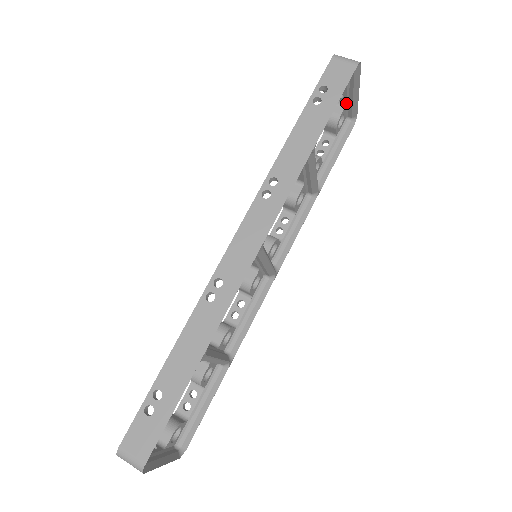
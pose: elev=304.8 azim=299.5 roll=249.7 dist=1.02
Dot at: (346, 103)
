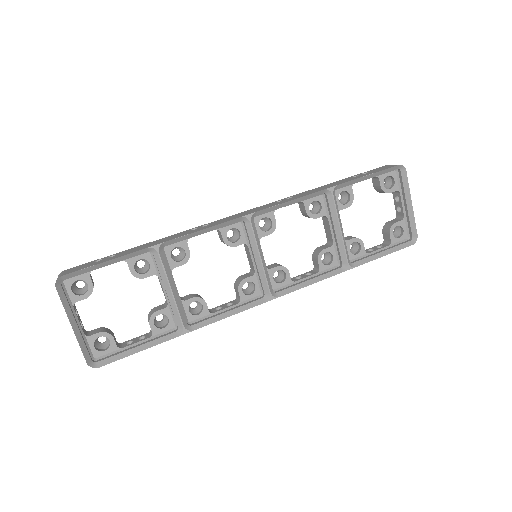
Dot at: (404, 217)
